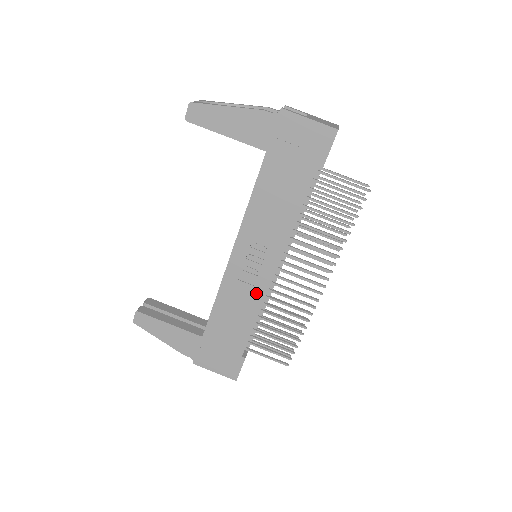
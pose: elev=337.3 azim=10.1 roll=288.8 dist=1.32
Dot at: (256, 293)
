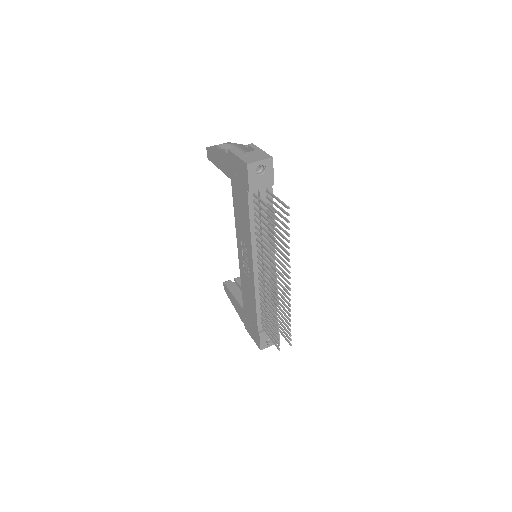
Dot at: (251, 284)
